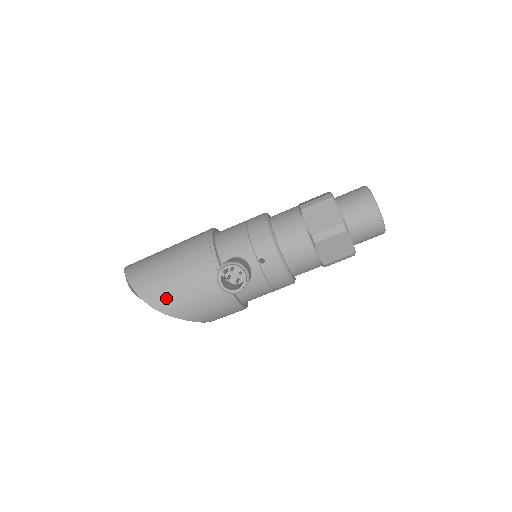
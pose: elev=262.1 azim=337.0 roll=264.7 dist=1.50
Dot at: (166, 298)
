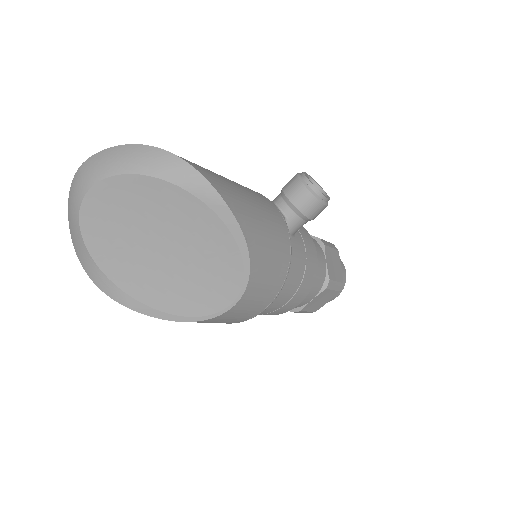
Dot at: (222, 182)
